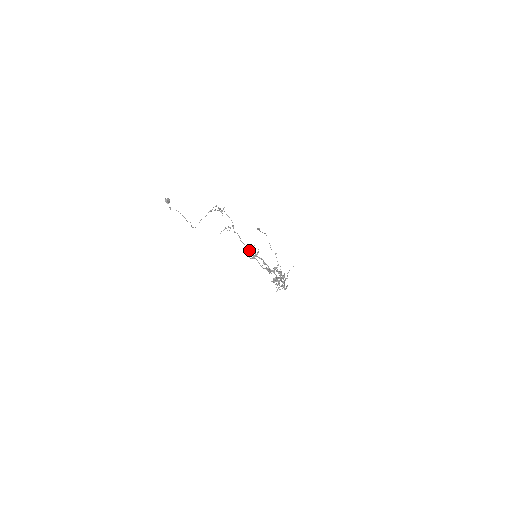
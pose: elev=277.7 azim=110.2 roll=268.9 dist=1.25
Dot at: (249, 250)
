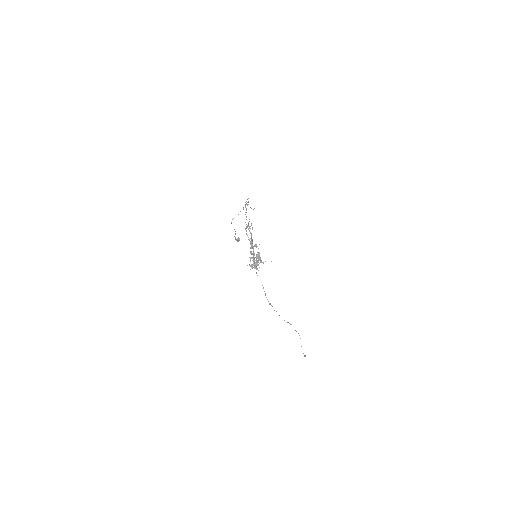
Dot at: occluded
